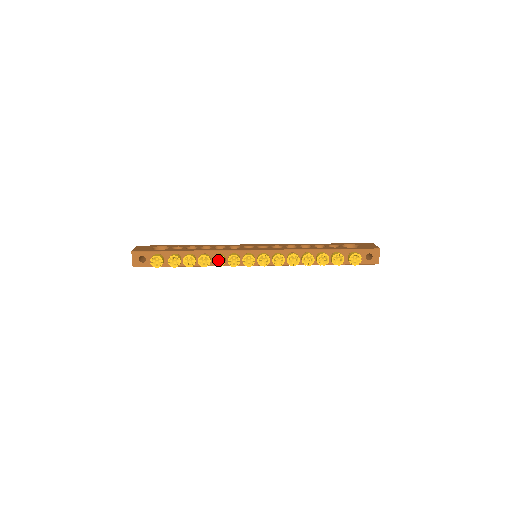
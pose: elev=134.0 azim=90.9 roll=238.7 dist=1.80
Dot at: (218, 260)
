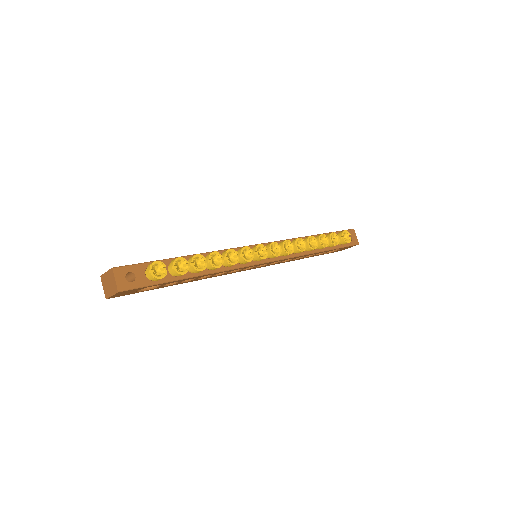
Dot at: (229, 258)
